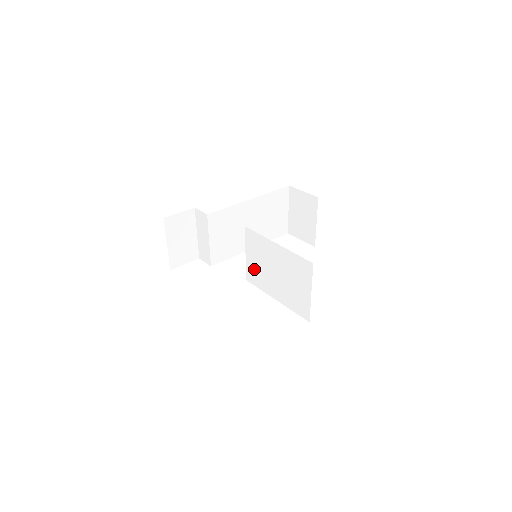
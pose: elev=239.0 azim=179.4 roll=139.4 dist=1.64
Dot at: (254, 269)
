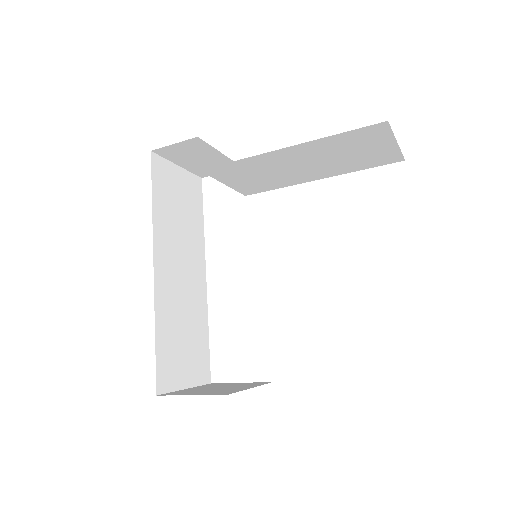
Dot at: occluded
